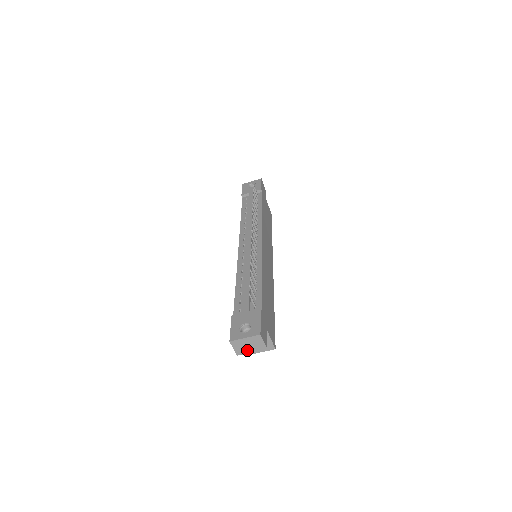
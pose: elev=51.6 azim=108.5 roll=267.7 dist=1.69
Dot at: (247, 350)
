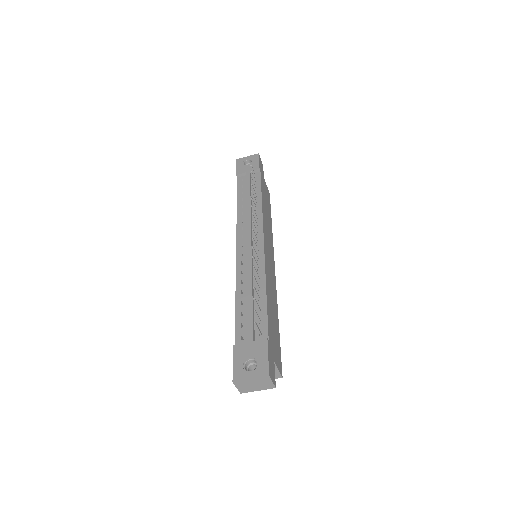
Dot at: (252, 389)
